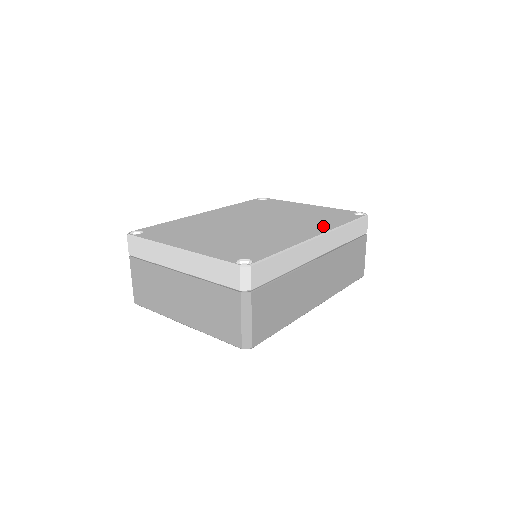
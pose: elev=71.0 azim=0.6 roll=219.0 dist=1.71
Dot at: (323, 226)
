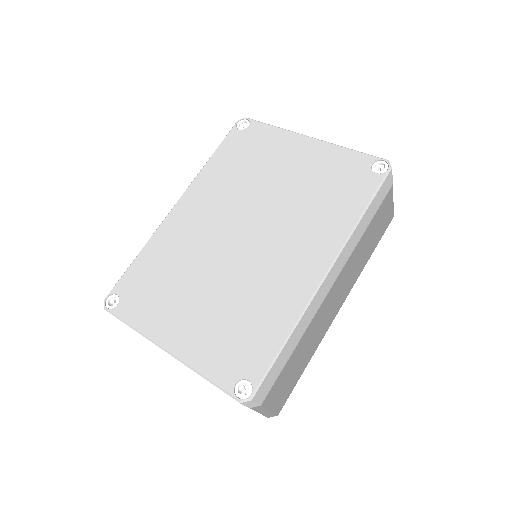
Dot at: (330, 236)
